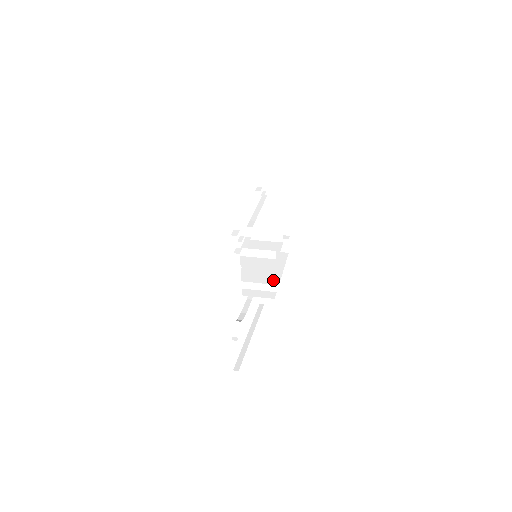
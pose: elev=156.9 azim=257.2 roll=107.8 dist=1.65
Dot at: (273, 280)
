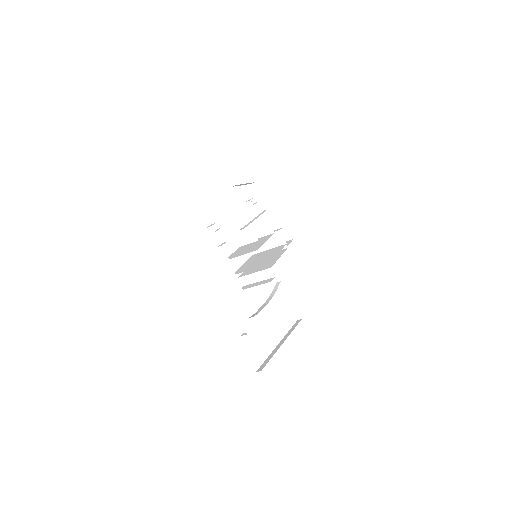
Dot at: (264, 263)
